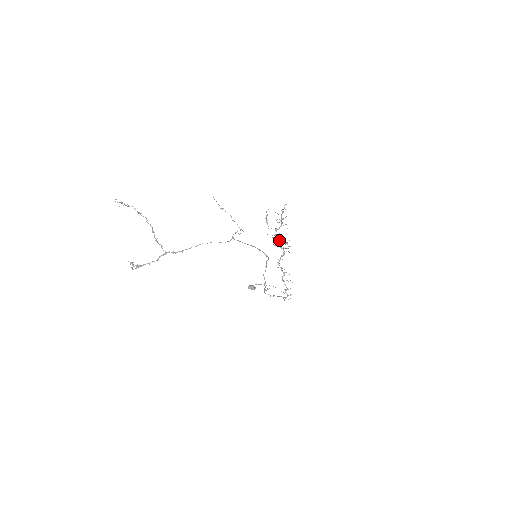
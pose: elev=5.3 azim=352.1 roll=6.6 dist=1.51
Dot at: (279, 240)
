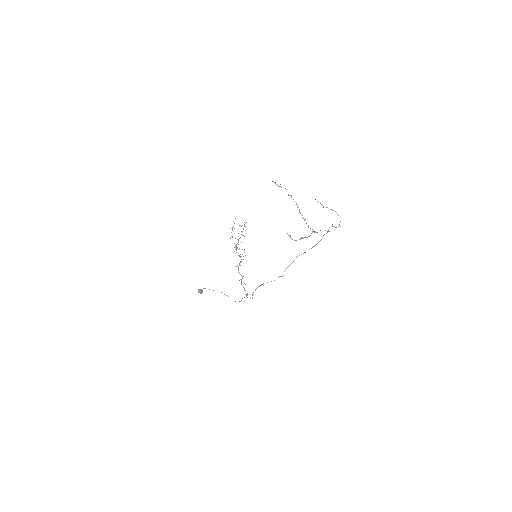
Dot at: occluded
